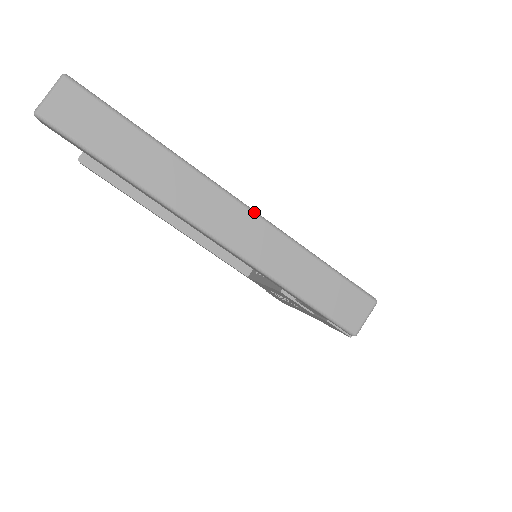
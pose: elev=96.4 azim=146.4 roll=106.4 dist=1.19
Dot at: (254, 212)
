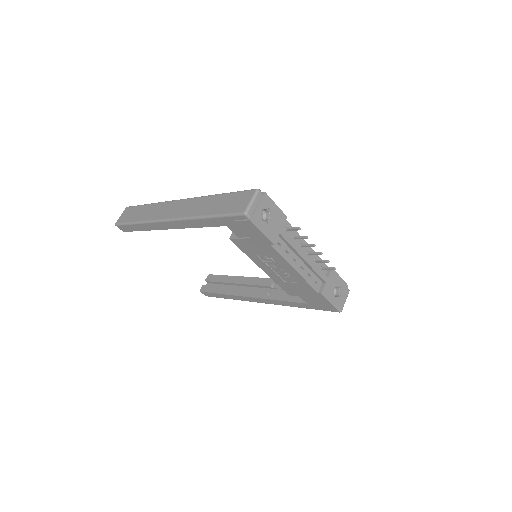
Dot at: (188, 198)
